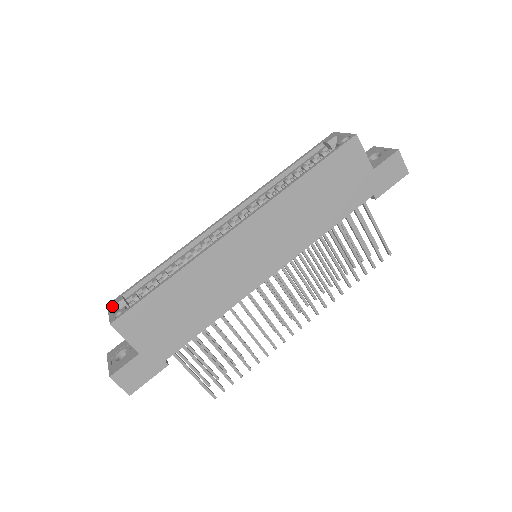
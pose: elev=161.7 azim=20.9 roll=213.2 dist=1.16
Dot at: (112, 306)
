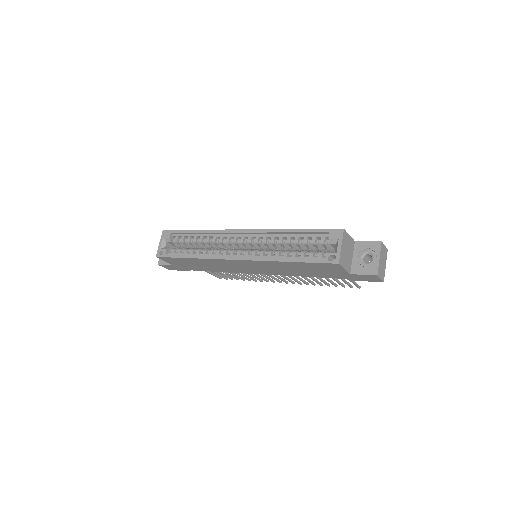
Dot at: (163, 237)
